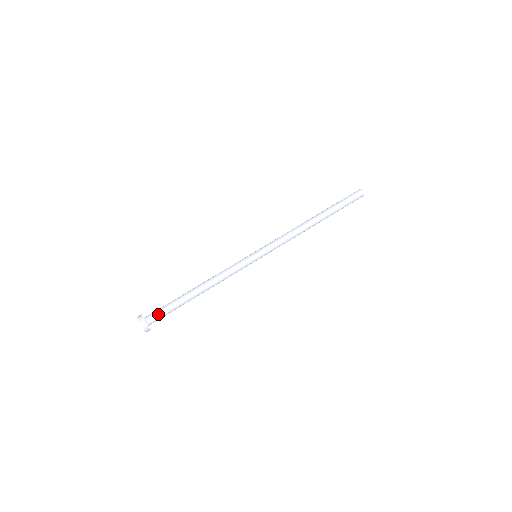
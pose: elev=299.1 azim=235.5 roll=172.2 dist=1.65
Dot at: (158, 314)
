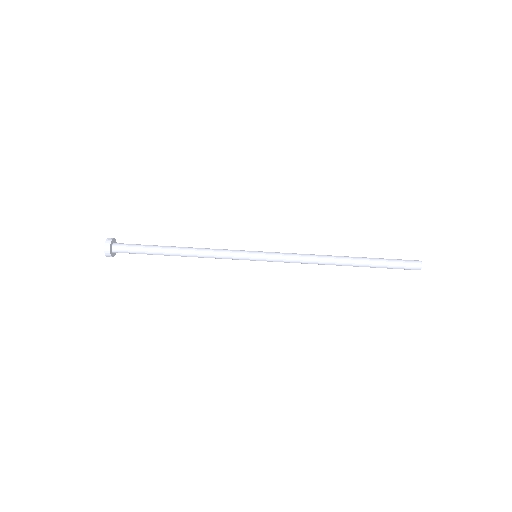
Dot at: (127, 252)
